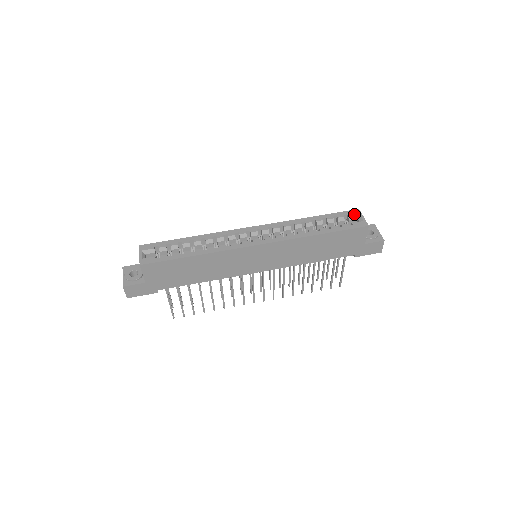
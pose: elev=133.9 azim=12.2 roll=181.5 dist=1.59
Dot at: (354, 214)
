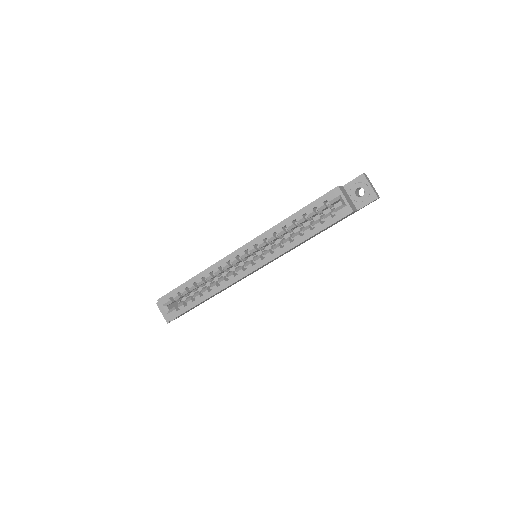
Dot at: (334, 197)
